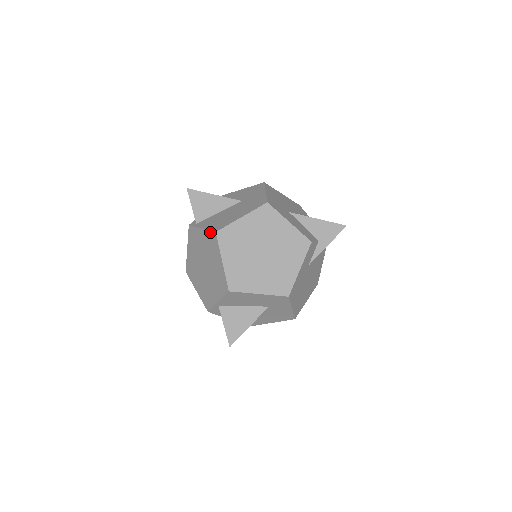
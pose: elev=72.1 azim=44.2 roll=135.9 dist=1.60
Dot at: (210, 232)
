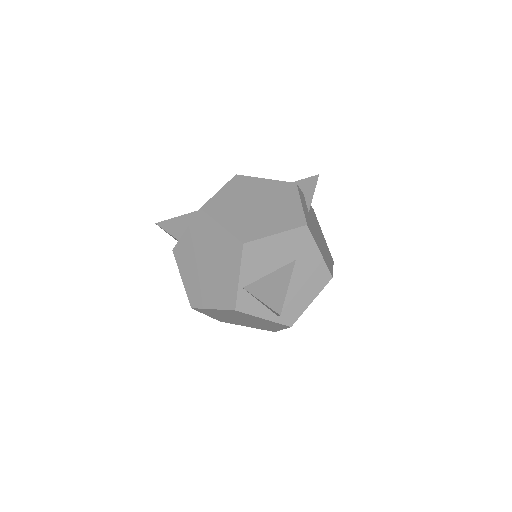
Dot at: (195, 218)
